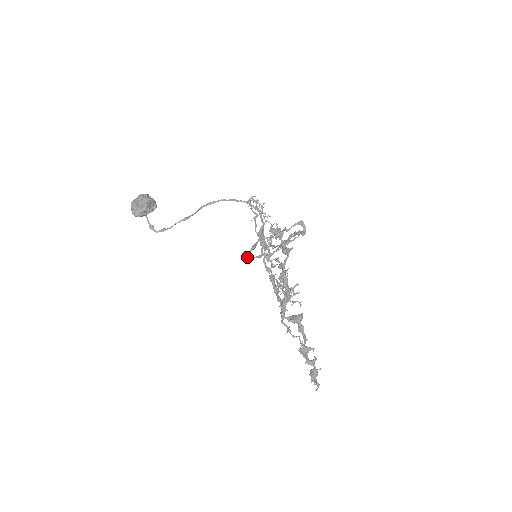
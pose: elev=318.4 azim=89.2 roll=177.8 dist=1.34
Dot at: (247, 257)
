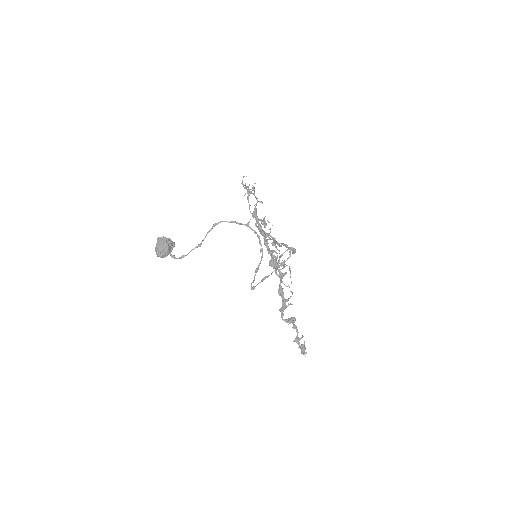
Dot at: (254, 288)
